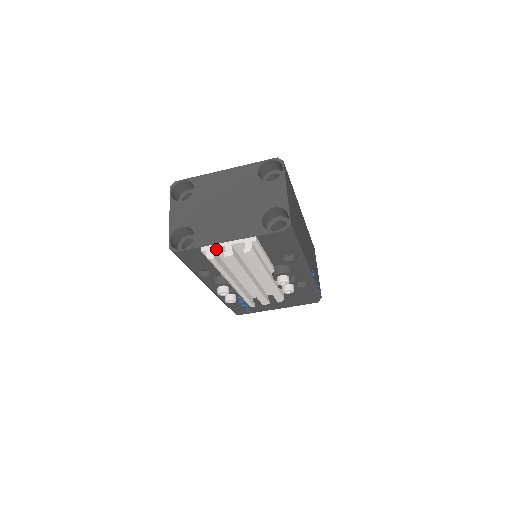
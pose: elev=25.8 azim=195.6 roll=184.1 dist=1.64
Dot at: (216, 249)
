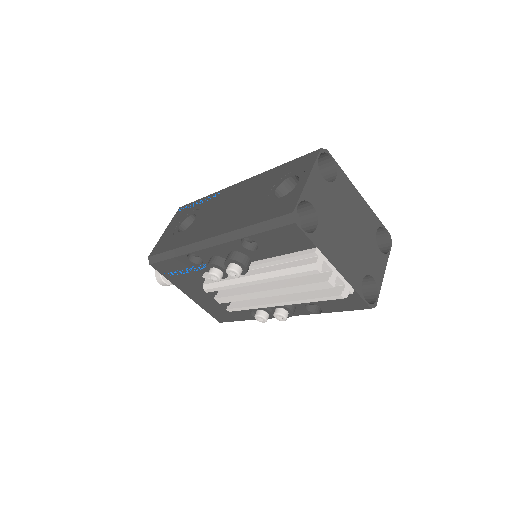
Dot at: (322, 263)
